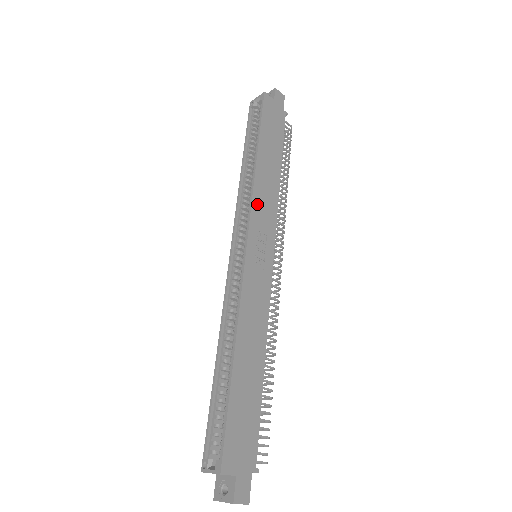
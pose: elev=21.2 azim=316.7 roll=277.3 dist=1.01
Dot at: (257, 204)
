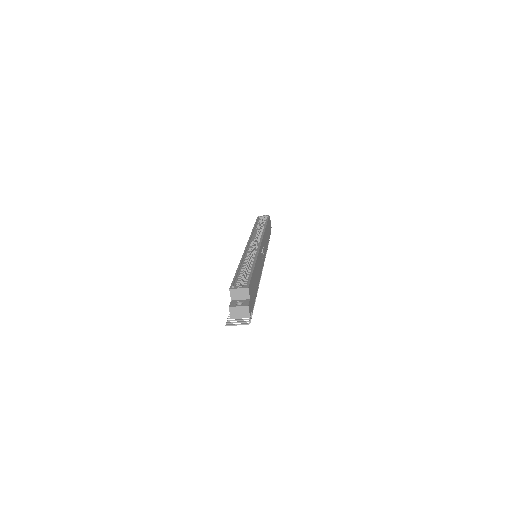
Dot at: (264, 238)
